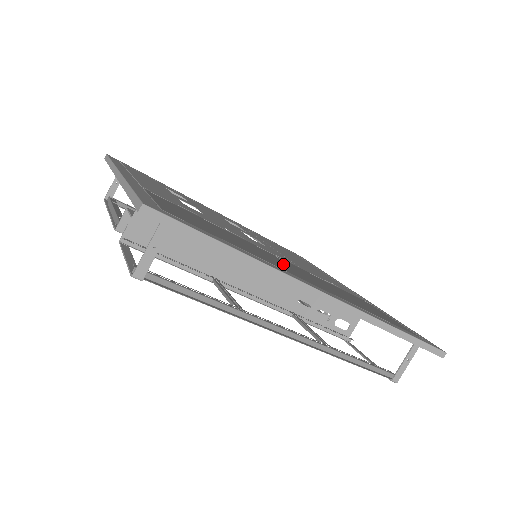
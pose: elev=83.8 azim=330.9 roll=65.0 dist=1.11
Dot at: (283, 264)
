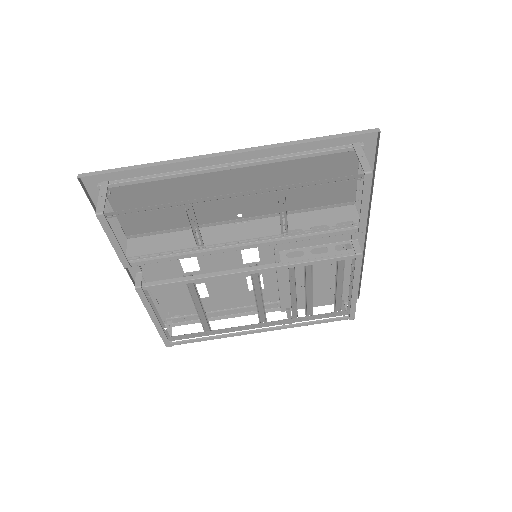
Dot at: (223, 193)
